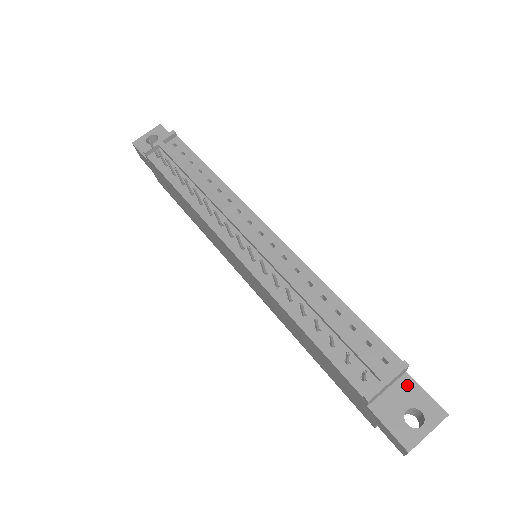
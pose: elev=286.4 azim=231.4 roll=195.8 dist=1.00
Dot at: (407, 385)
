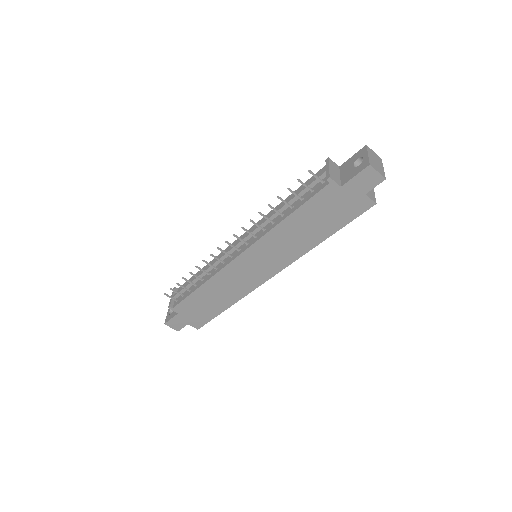
Dot at: (344, 166)
